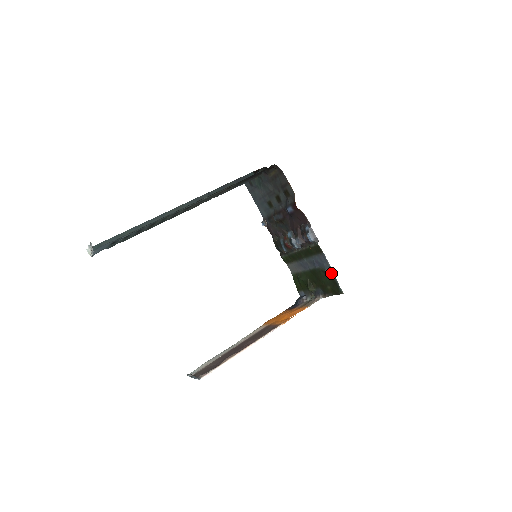
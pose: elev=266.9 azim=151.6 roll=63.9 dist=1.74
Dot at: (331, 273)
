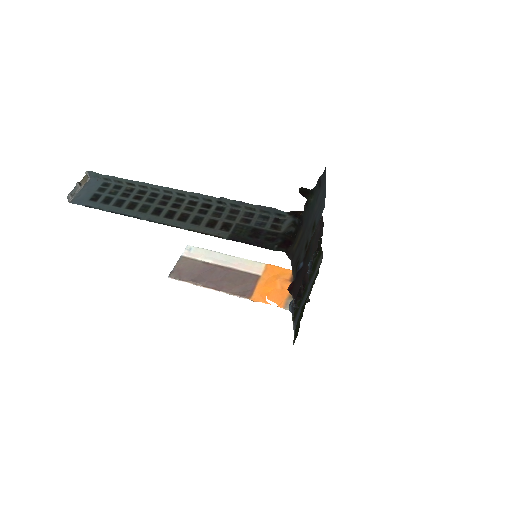
Dot at: (294, 332)
